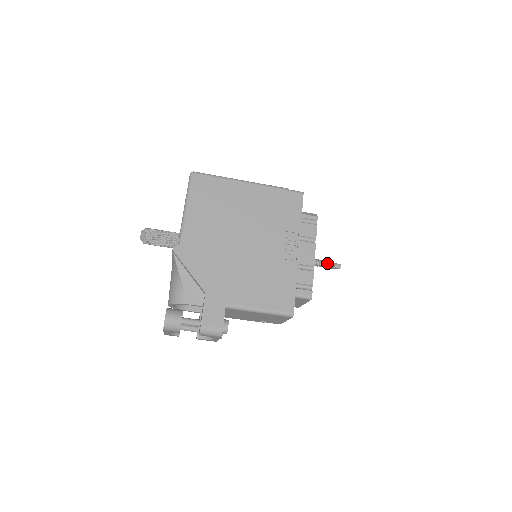
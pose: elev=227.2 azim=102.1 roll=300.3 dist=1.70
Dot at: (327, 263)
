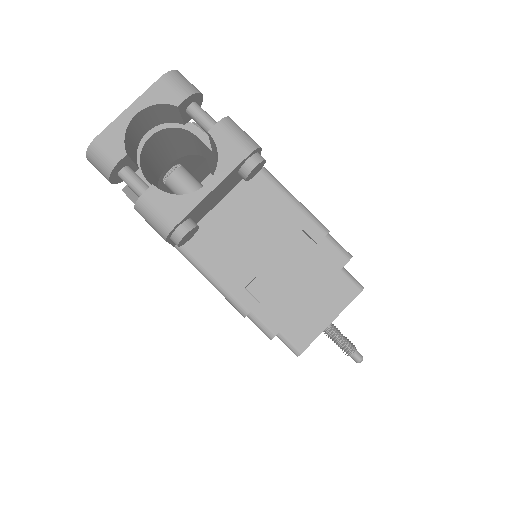
Dot at: (346, 337)
